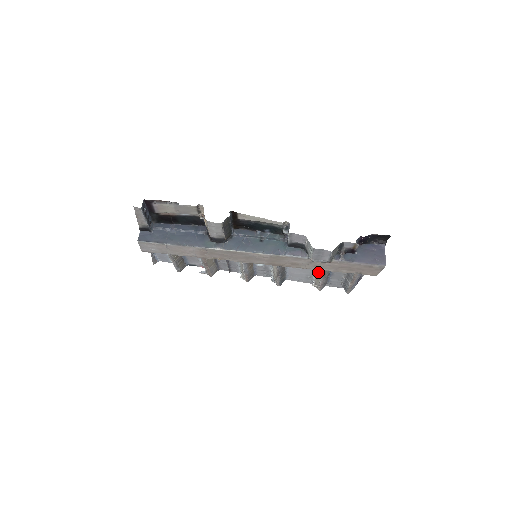
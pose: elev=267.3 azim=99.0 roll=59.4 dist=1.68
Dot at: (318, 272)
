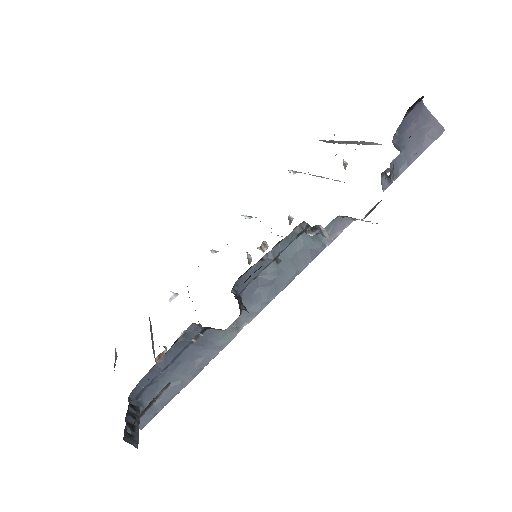
Dot at: occluded
